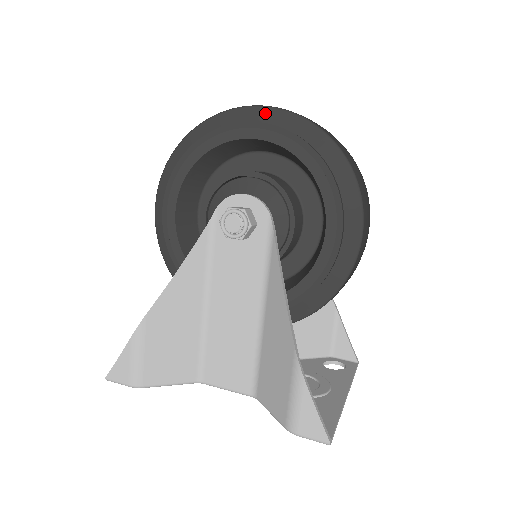
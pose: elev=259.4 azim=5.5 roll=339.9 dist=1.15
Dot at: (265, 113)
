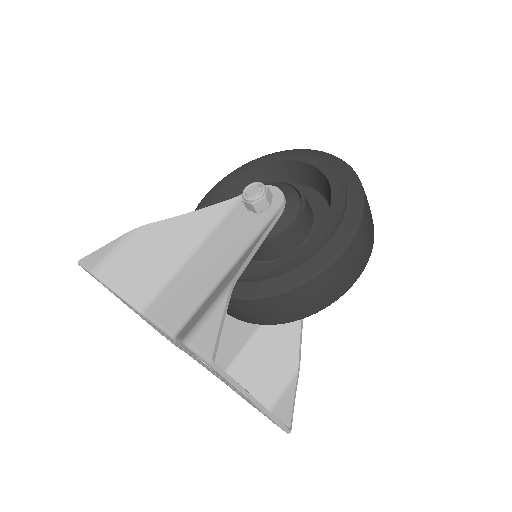
Dot at: (321, 154)
